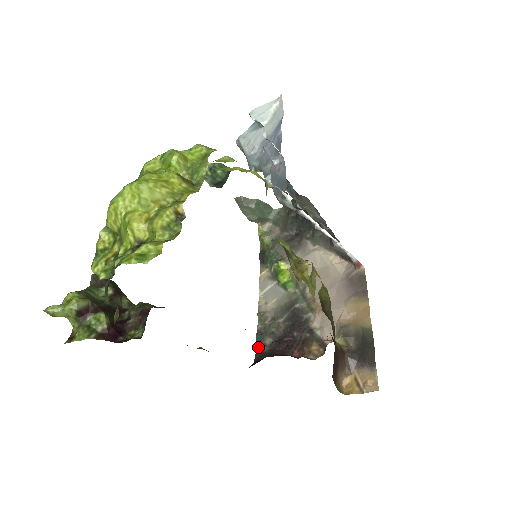
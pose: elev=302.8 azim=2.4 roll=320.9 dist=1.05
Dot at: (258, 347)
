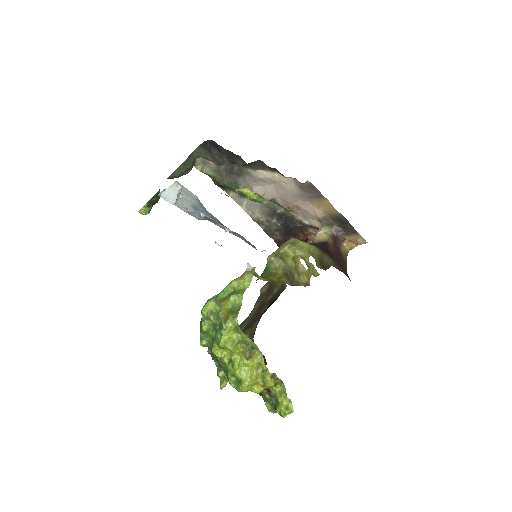
Dot at: (273, 238)
